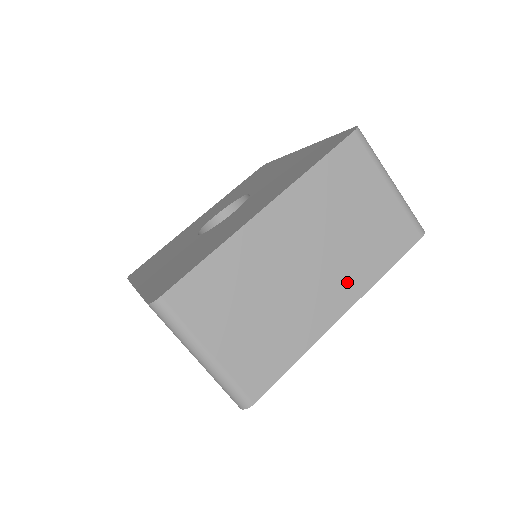
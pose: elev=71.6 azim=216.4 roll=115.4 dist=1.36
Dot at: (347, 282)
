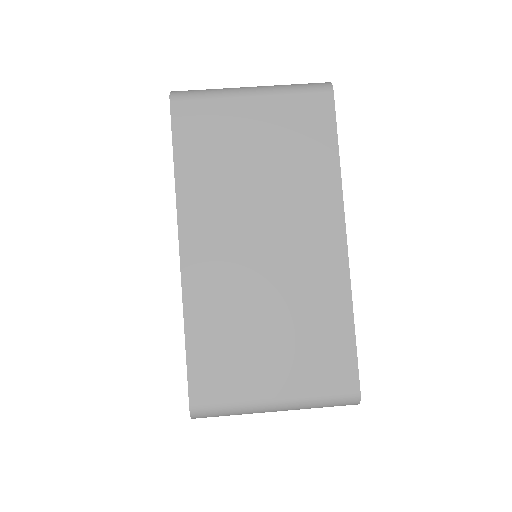
Dot at: occluded
